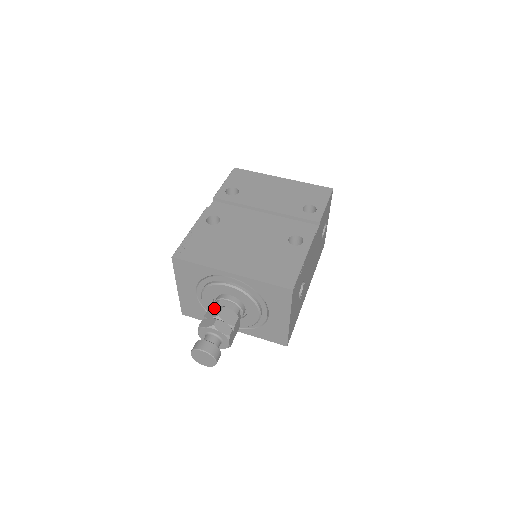
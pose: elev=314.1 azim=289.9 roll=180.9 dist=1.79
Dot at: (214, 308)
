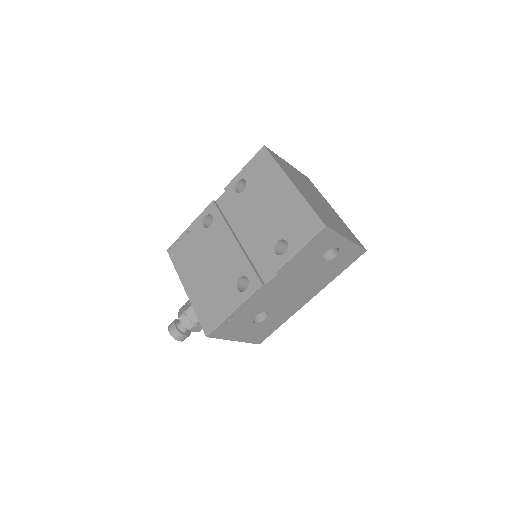
Dot at: occluded
